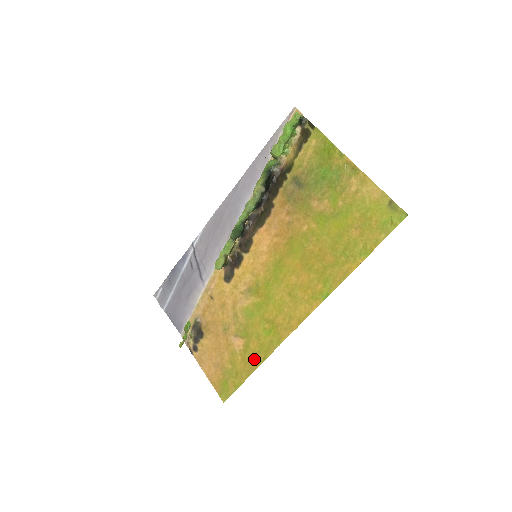
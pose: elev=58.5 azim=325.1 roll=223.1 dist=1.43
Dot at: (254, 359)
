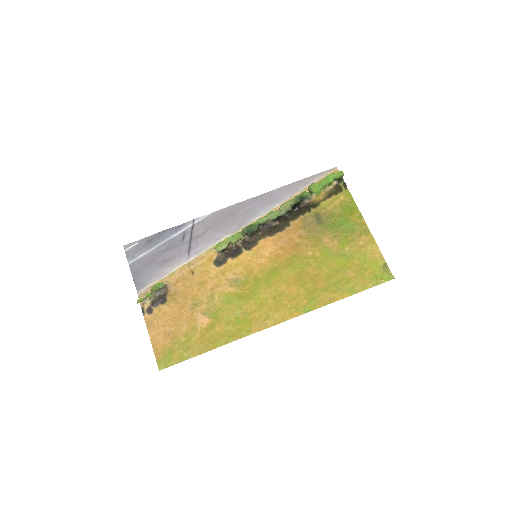
Dot at: (214, 340)
